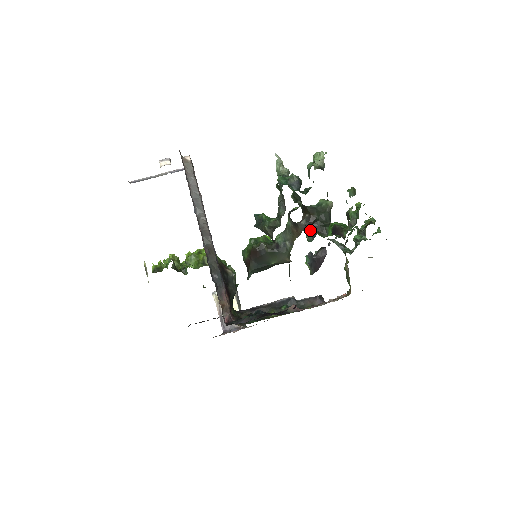
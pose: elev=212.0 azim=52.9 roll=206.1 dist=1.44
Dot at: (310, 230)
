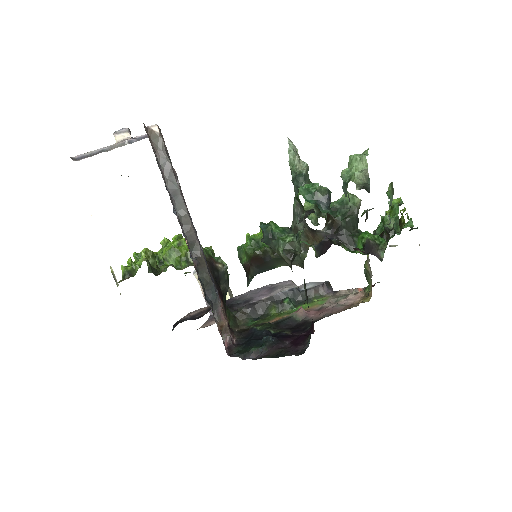
Dot at: occluded
